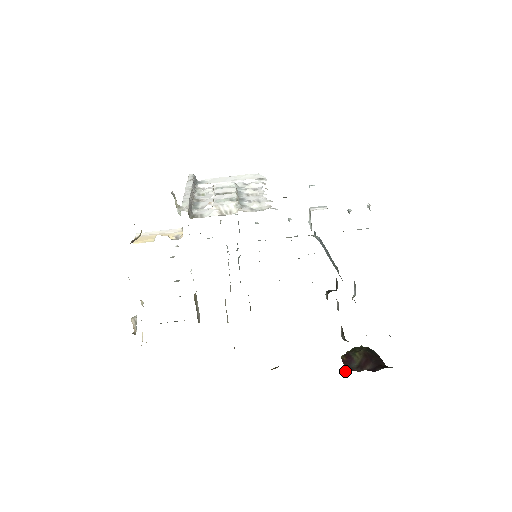
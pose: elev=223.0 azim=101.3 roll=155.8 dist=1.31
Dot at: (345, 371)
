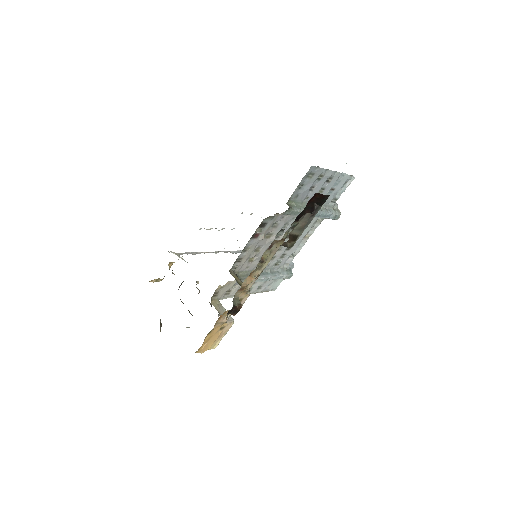
Dot at: occluded
